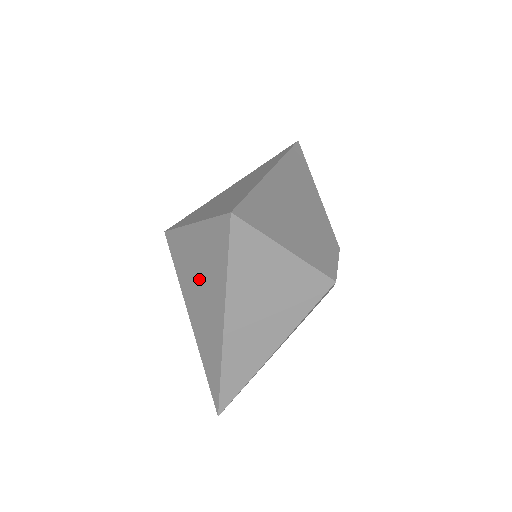
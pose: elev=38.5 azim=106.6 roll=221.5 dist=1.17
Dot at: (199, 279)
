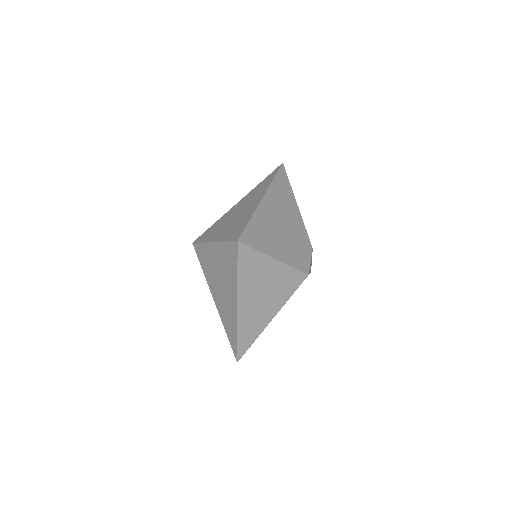
Dot at: (219, 277)
